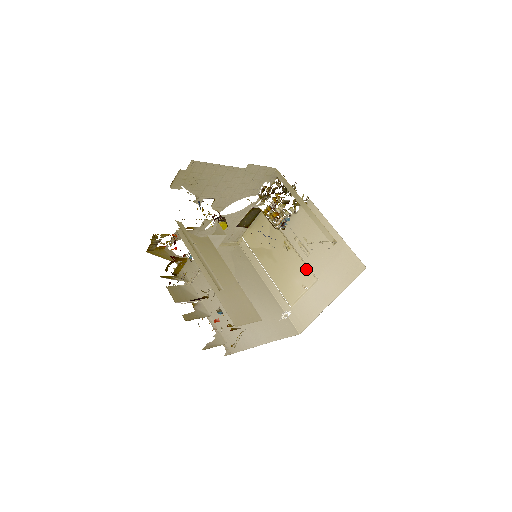
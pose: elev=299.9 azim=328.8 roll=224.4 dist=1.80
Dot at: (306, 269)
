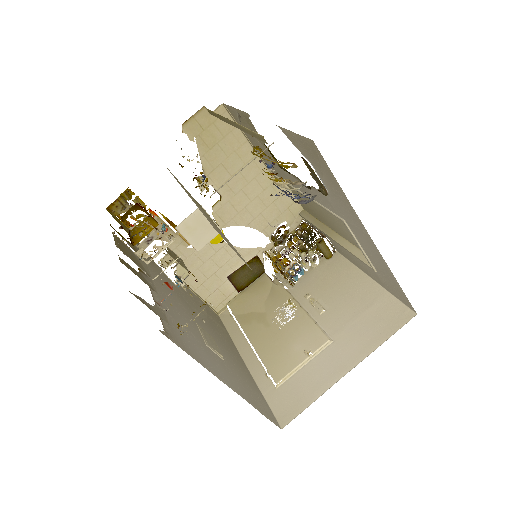
Dot at: (315, 328)
